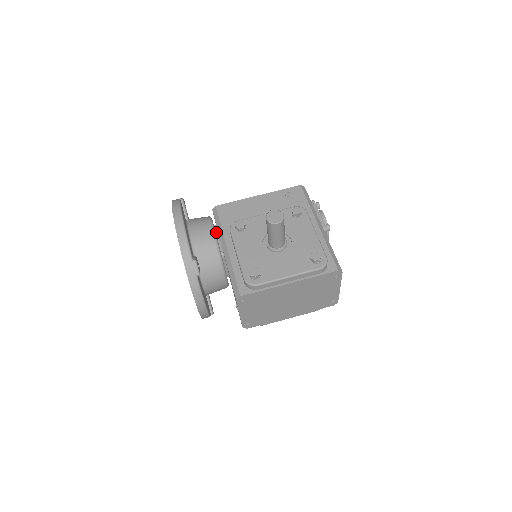
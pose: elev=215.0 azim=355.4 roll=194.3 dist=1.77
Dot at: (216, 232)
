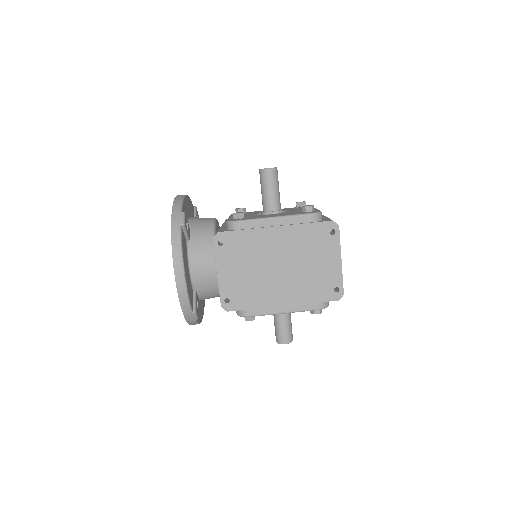
Dot at: occluded
